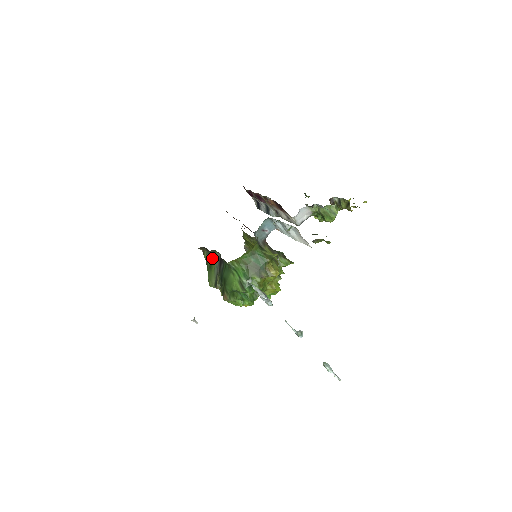
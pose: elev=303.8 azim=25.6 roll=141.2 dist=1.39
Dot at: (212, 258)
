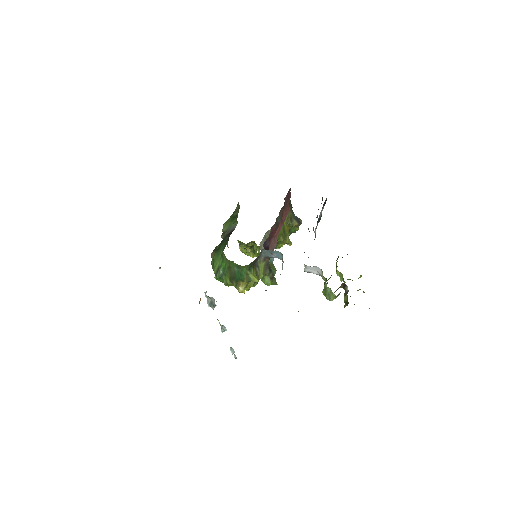
Dot at: (236, 217)
